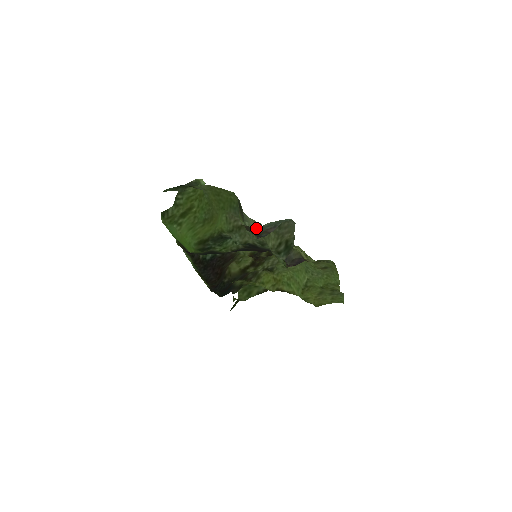
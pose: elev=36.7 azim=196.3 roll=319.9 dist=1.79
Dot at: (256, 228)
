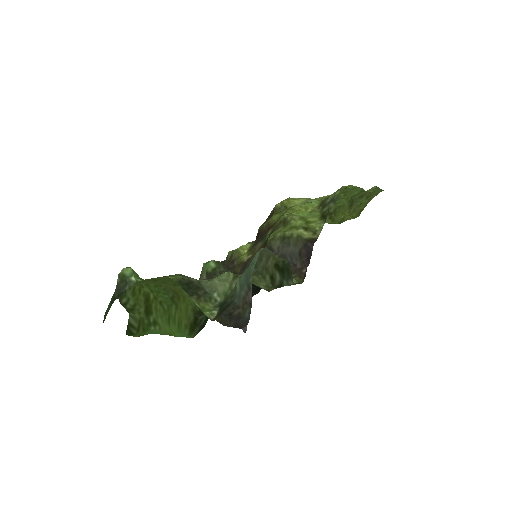
Dot at: (230, 298)
